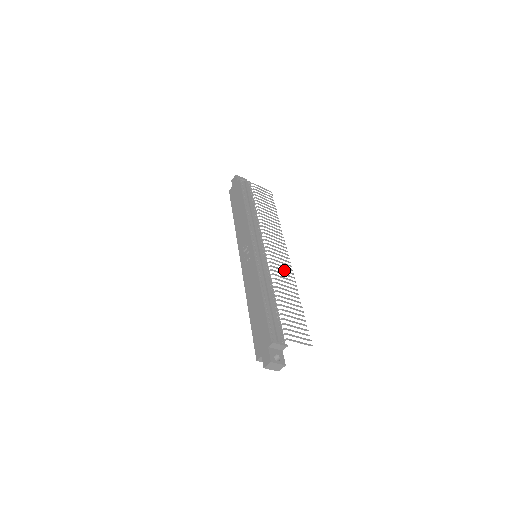
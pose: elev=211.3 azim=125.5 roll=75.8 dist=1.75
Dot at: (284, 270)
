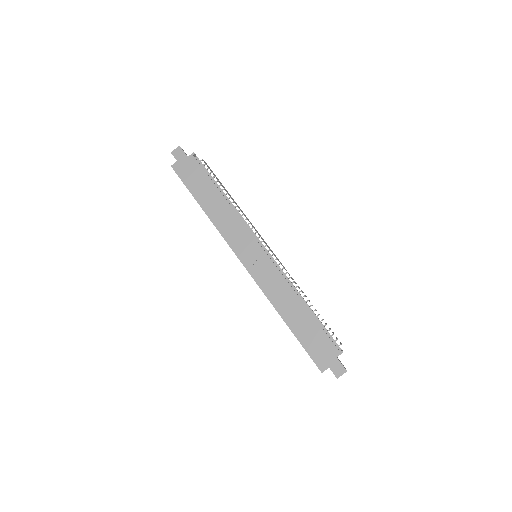
Dot at: occluded
